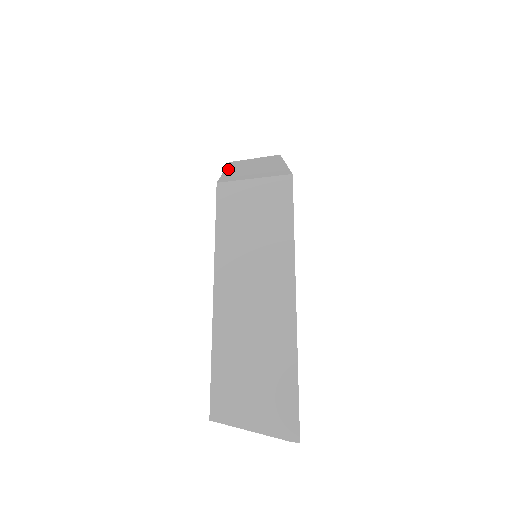
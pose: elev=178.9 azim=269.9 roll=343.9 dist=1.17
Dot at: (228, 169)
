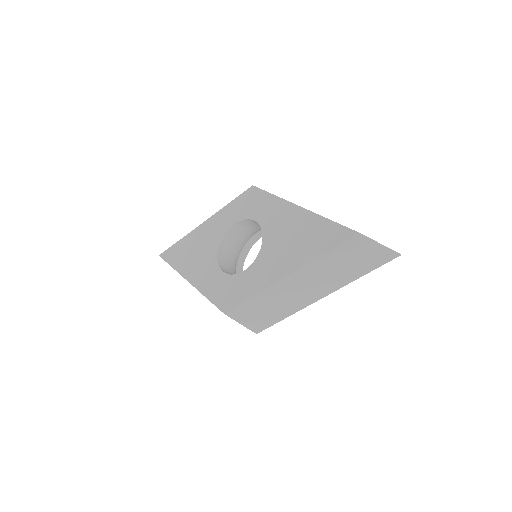
Dot at: (202, 225)
